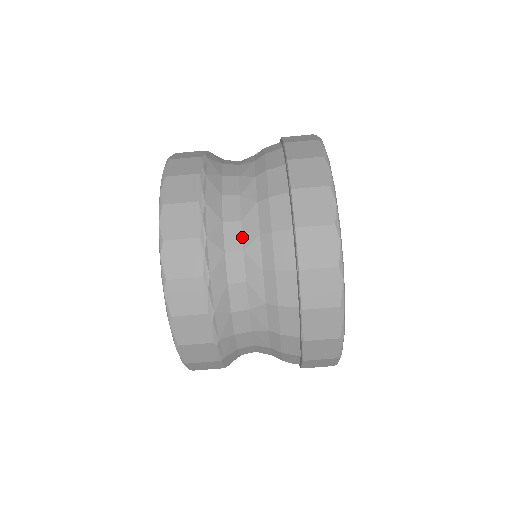
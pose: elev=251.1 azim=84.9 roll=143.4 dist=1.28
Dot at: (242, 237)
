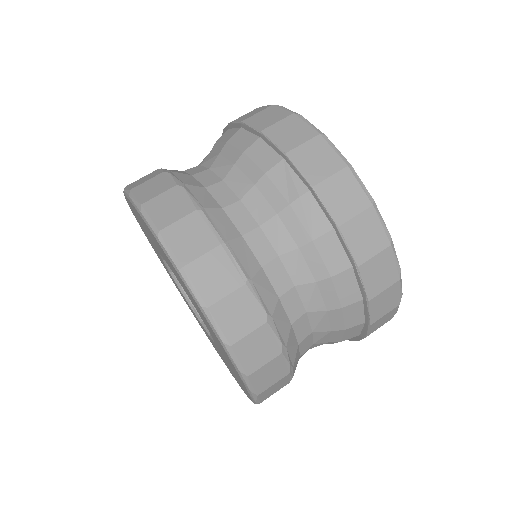
Dot at: occluded
